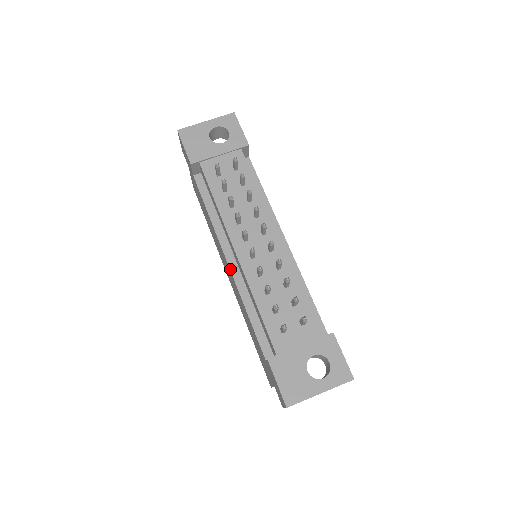
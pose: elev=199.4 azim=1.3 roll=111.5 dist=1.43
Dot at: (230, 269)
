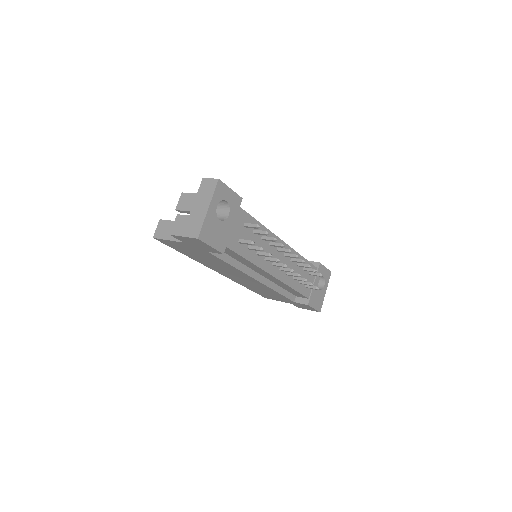
Dot at: (261, 283)
